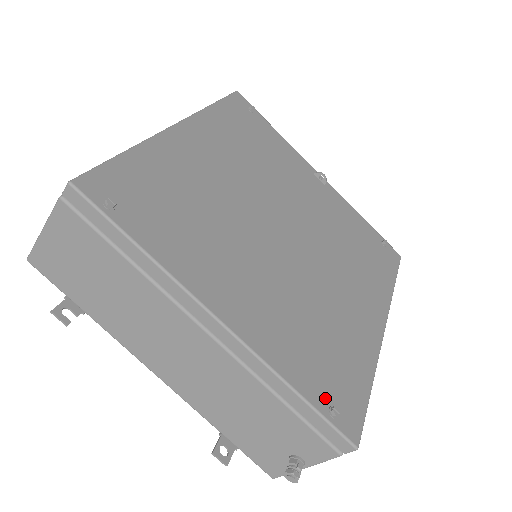
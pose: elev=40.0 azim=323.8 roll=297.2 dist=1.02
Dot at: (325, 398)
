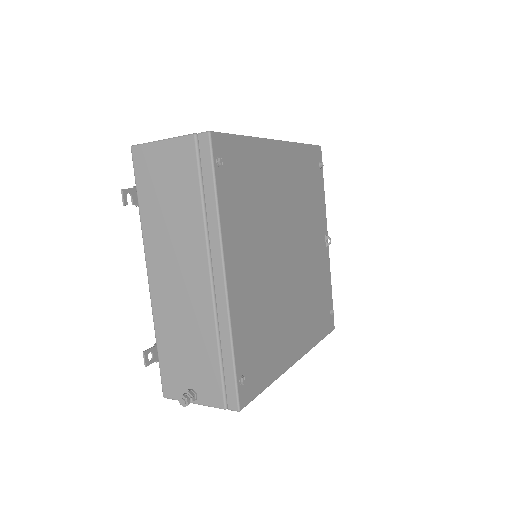
Dot at: (243, 368)
